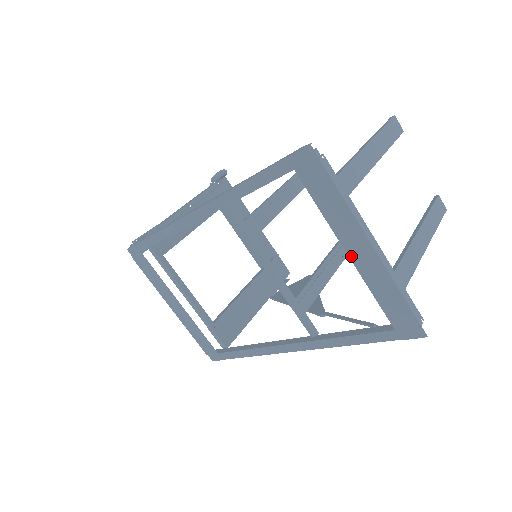
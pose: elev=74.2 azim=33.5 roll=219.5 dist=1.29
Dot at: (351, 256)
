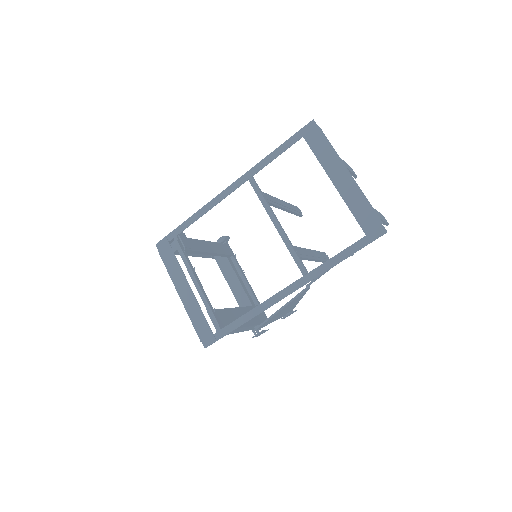
Dot at: (336, 184)
